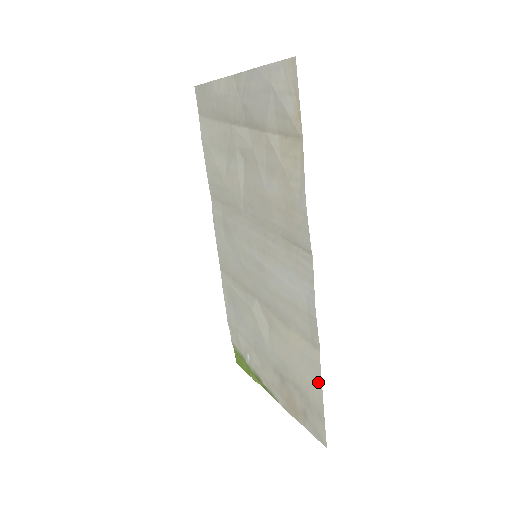
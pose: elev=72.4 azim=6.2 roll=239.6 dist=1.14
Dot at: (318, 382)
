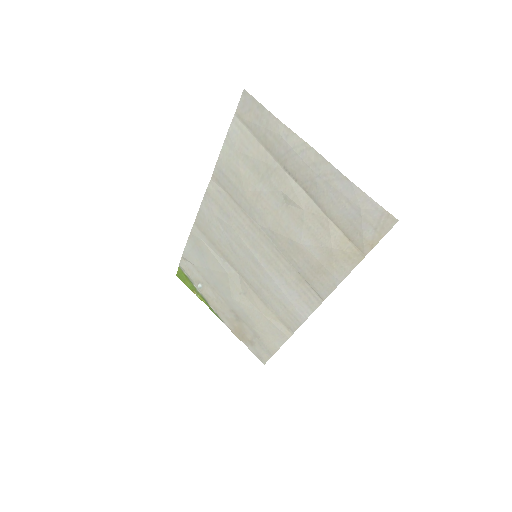
Dot at: (279, 342)
